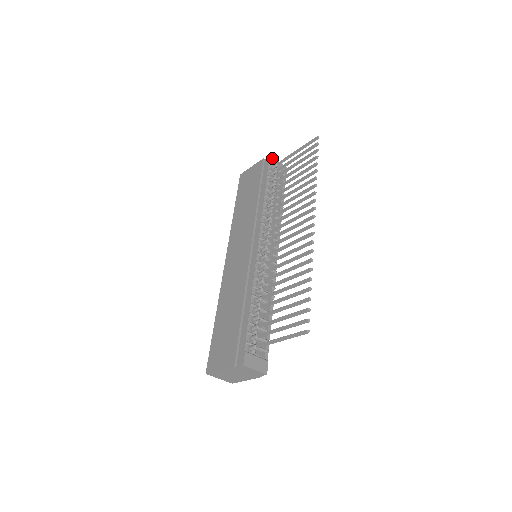
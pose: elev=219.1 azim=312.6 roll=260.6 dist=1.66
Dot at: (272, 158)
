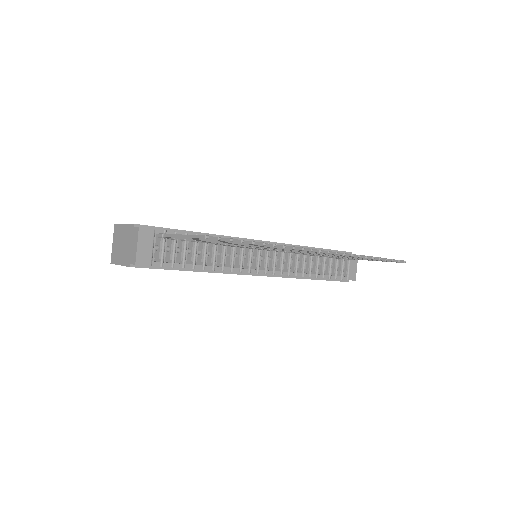
Dot at: occluded
